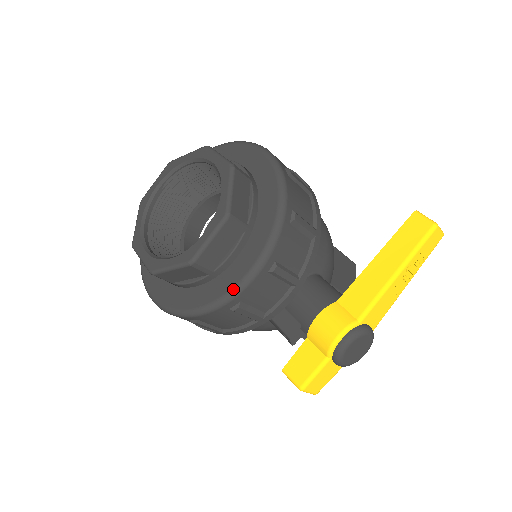
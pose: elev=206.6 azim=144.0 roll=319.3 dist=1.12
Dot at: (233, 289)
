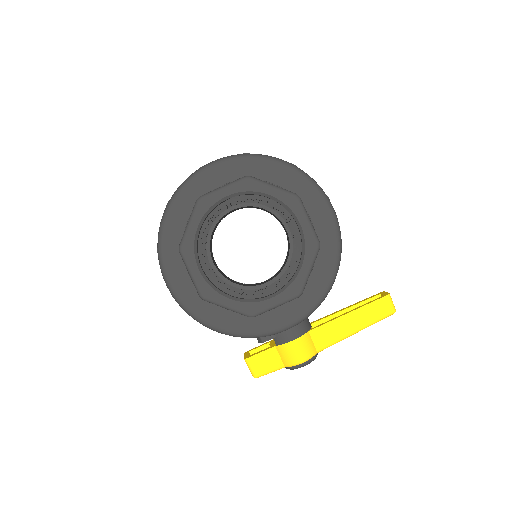
Dot at: (265, 333)
